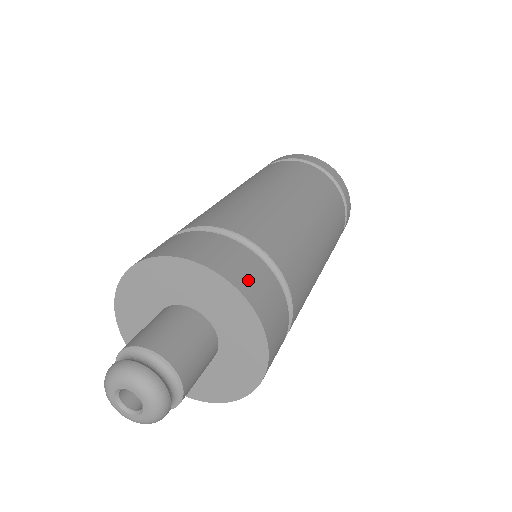
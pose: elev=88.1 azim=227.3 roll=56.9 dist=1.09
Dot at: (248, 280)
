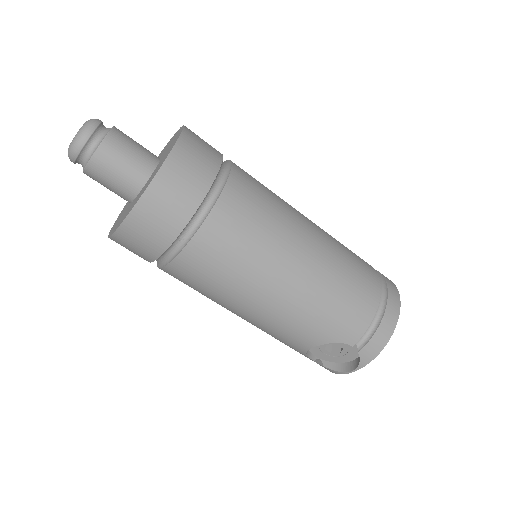
Dot at: (190, 154)
